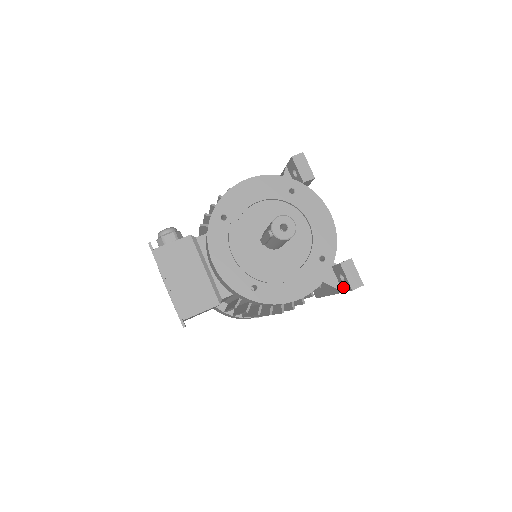
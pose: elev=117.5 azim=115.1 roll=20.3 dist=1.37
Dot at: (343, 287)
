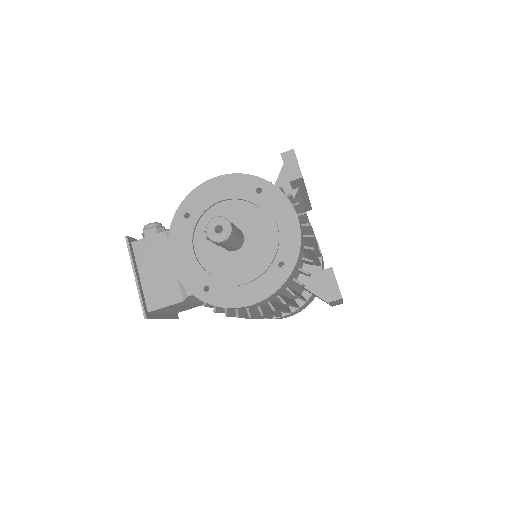
Dot at: occluded
